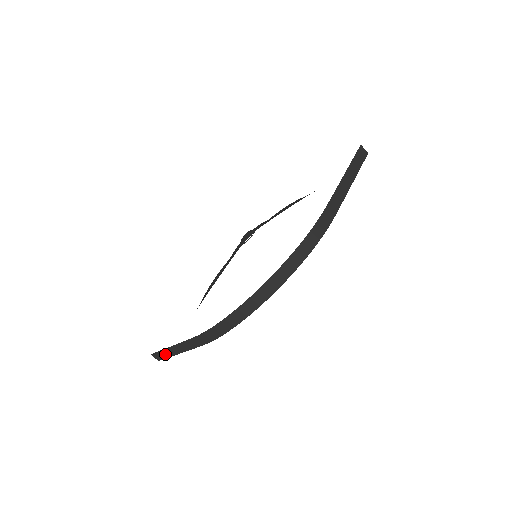
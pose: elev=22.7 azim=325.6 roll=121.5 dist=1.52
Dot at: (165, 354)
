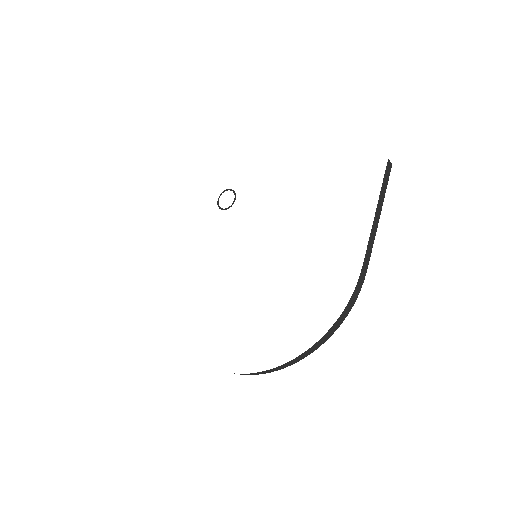
Dot at: occluded
